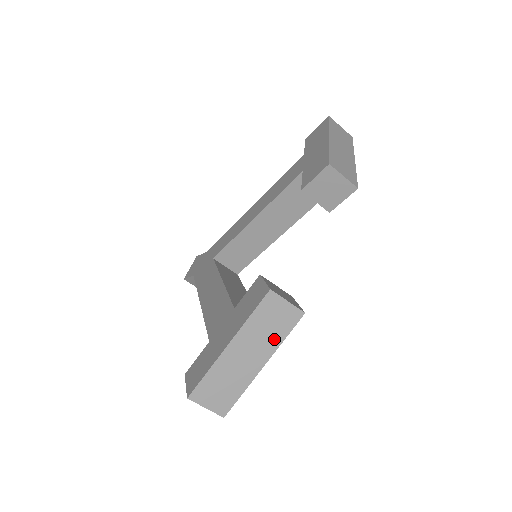
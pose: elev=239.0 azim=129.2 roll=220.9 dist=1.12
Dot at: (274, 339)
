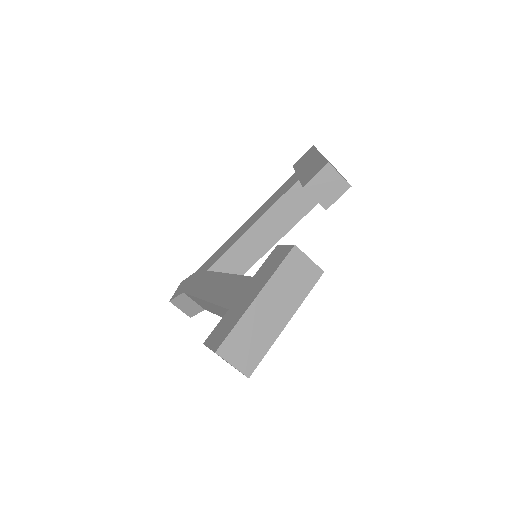
Dot at: (297, 295)
